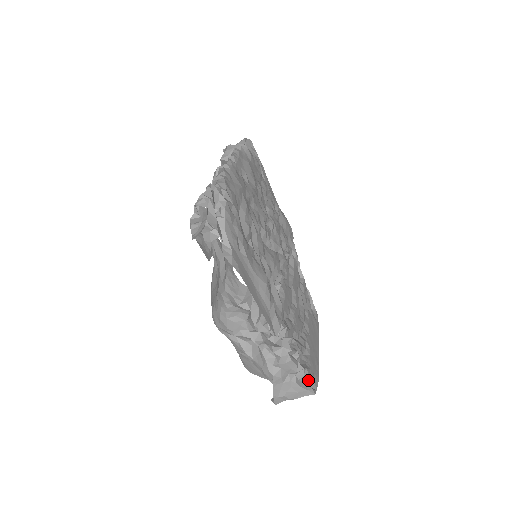
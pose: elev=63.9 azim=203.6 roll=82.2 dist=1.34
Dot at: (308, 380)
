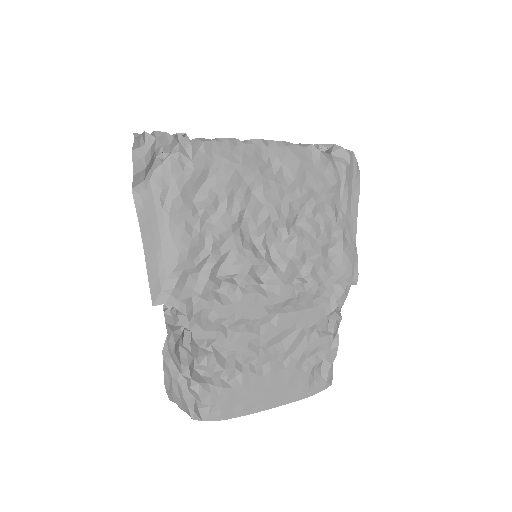
Dot at: (199, 400)
